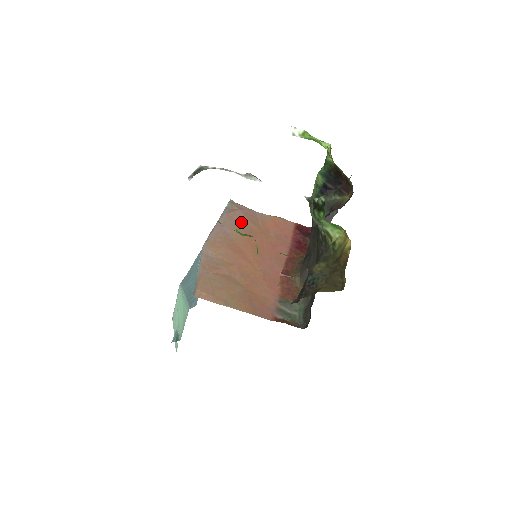
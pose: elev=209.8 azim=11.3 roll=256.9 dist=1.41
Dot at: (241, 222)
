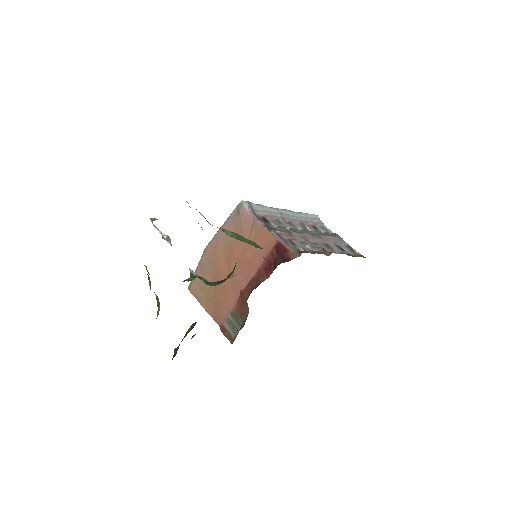
Dot at: (236, 230)
